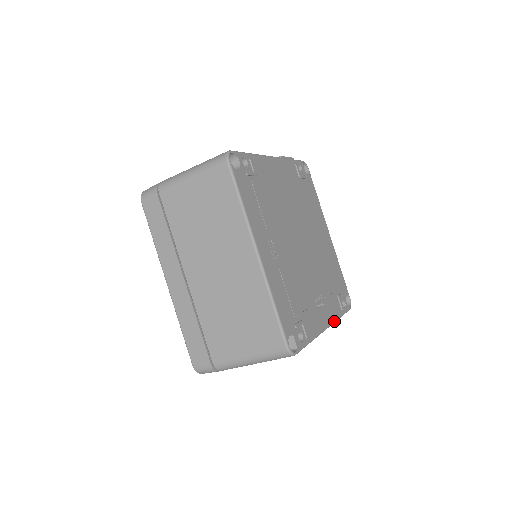
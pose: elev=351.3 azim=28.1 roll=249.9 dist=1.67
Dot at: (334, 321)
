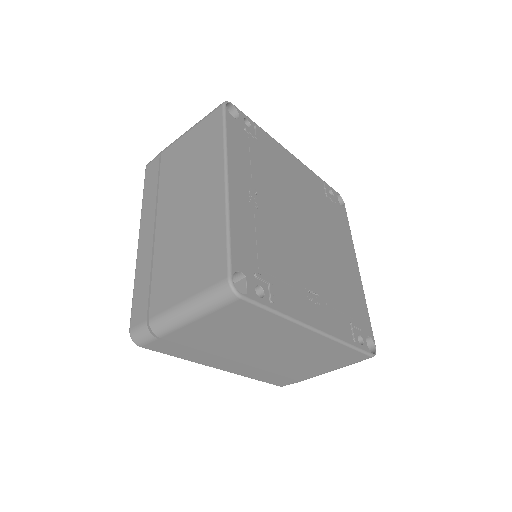
Dot at: (334, 336)
